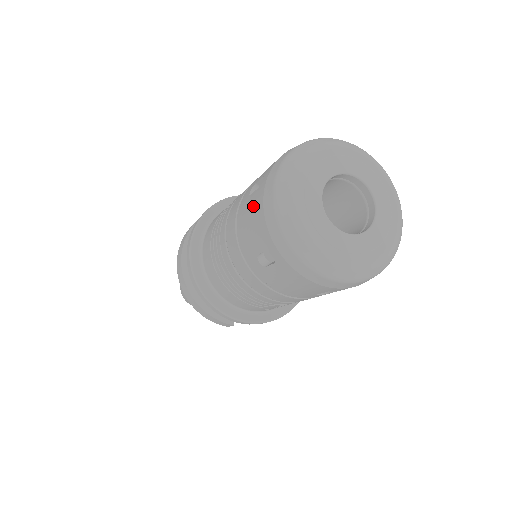
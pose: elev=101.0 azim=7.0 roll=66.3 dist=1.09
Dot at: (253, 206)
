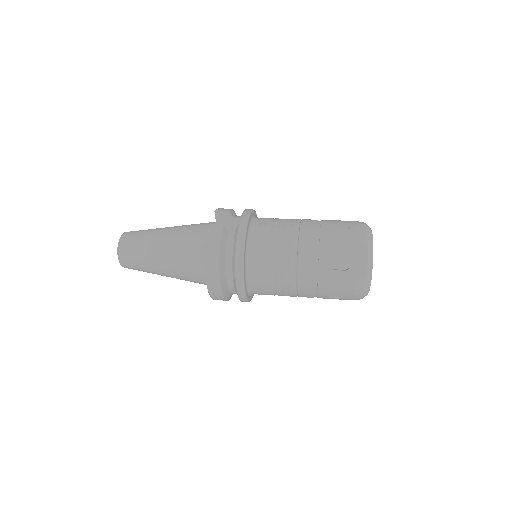
Dot at: (342, 280)
